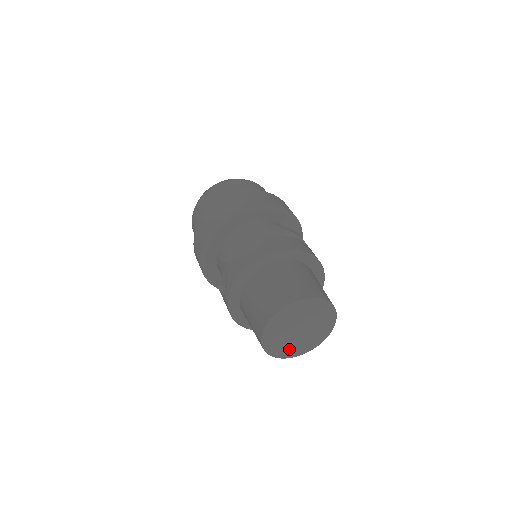
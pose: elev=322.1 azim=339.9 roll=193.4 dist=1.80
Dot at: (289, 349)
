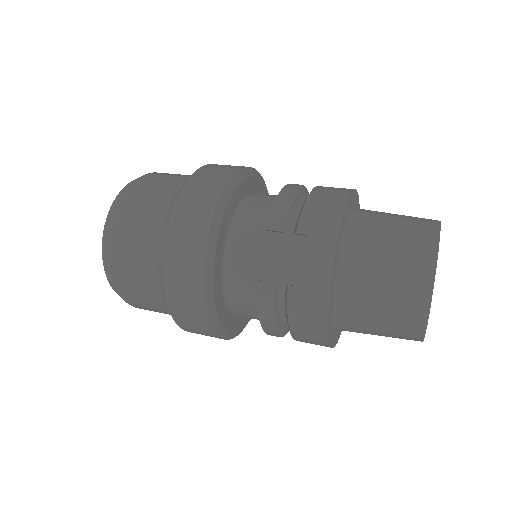
Dot at: occluded
